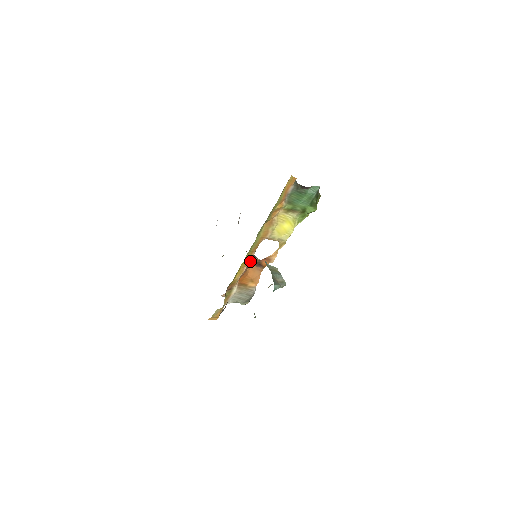
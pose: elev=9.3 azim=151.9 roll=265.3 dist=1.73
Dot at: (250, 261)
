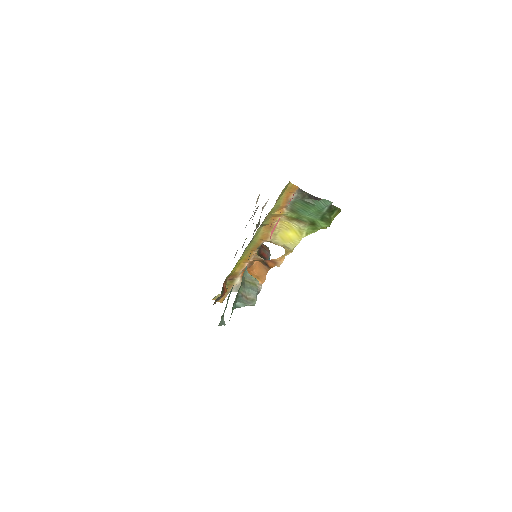
Dot at: (252, 258)
